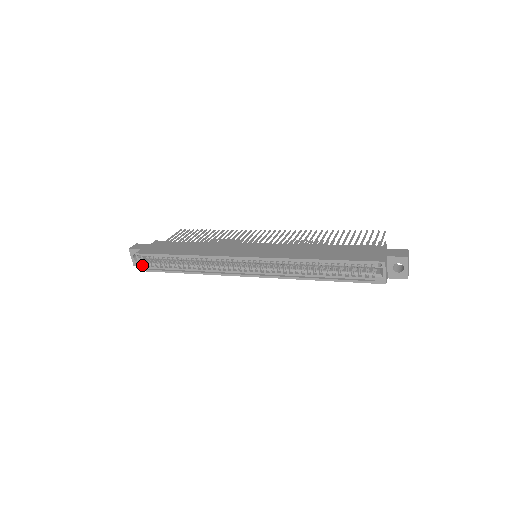
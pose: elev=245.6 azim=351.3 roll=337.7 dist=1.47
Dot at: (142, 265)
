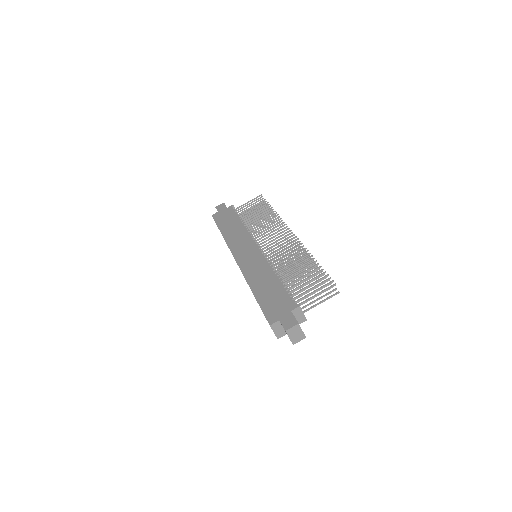
Dot at: occluded
